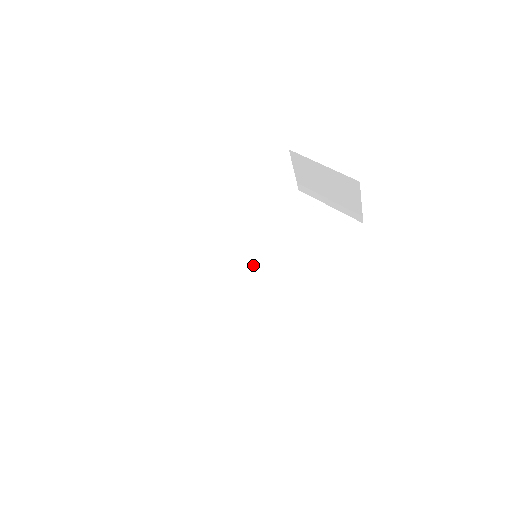
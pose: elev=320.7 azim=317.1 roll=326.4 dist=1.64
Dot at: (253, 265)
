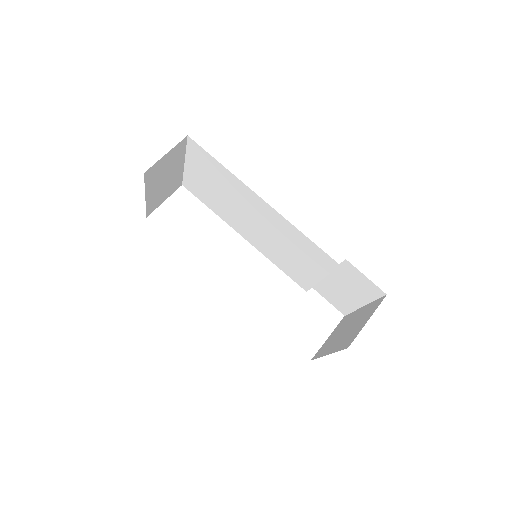
Dot at: occluded
